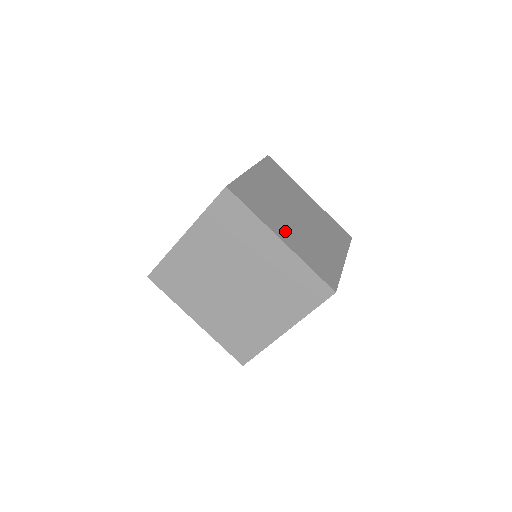
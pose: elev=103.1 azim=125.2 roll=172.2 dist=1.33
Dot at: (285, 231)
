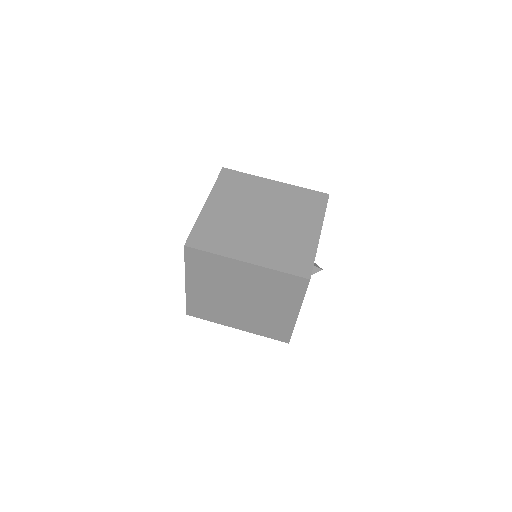
Dot at: (249, 249)
